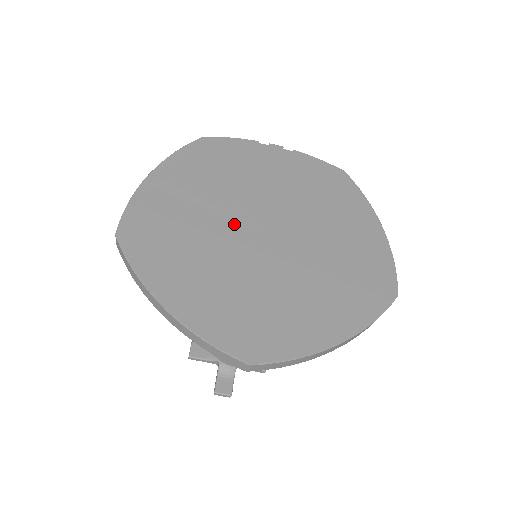
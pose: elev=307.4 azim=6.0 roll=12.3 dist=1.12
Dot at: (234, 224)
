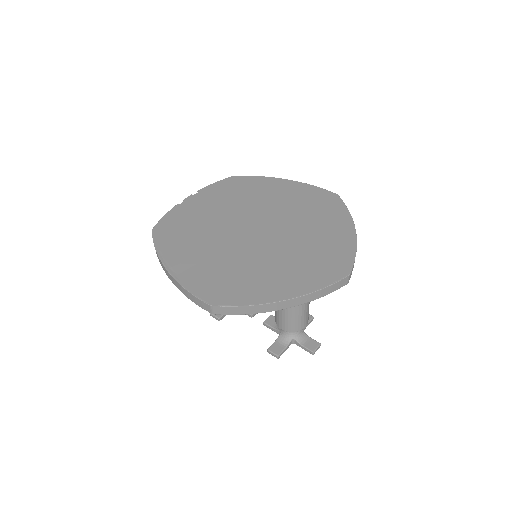
Dot at: (242, 243)
